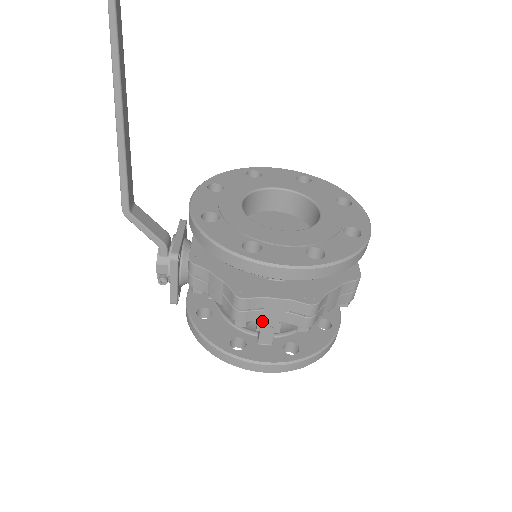
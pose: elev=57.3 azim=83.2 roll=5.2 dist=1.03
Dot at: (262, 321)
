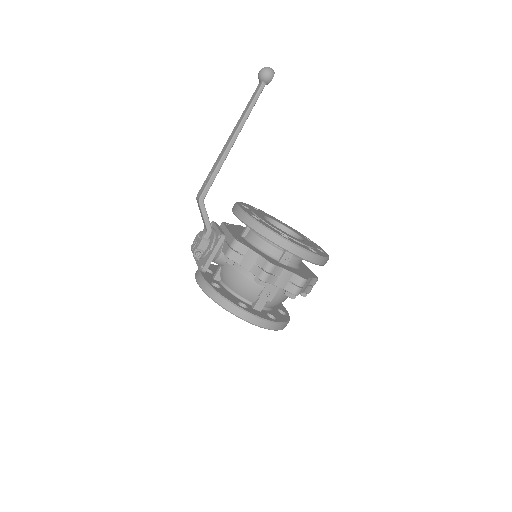
Dot at: (266, 290)
